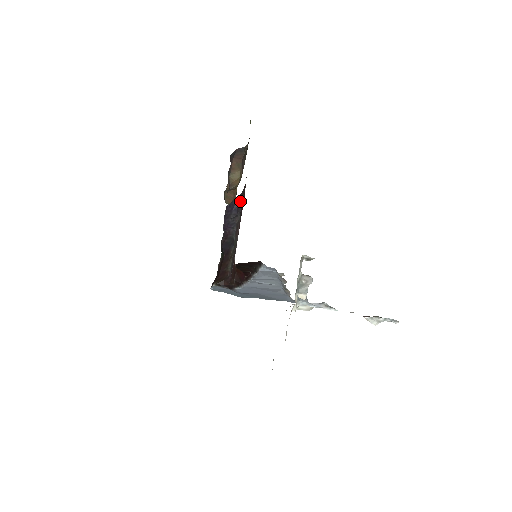
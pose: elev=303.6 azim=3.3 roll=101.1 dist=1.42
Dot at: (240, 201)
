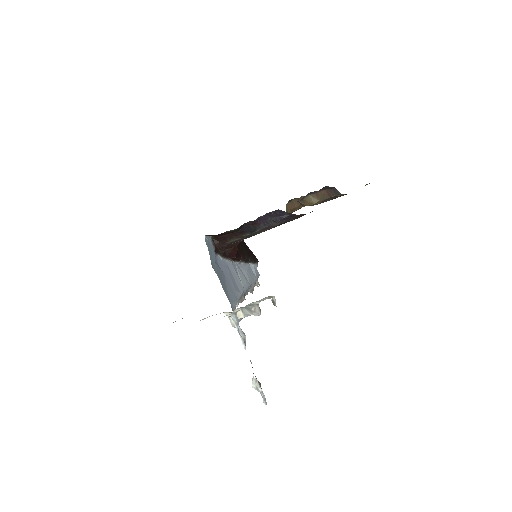
Dot at: (291, 217)
